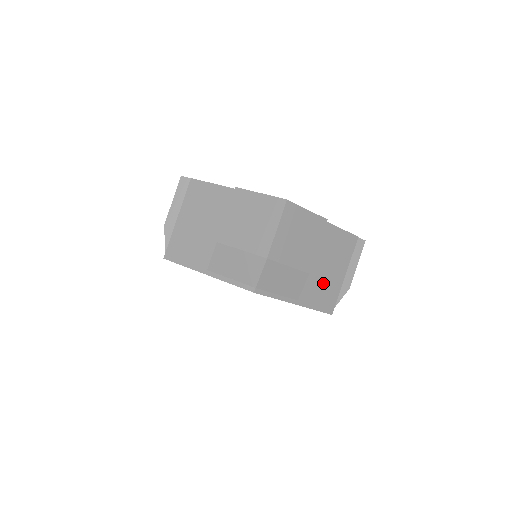
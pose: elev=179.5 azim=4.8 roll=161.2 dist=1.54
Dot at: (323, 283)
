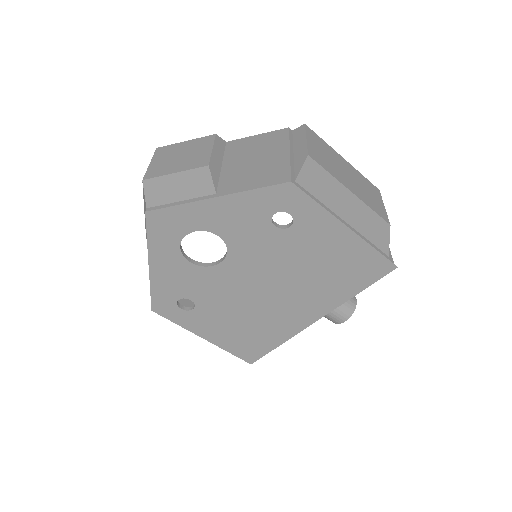
Dot at: (253, 170)
